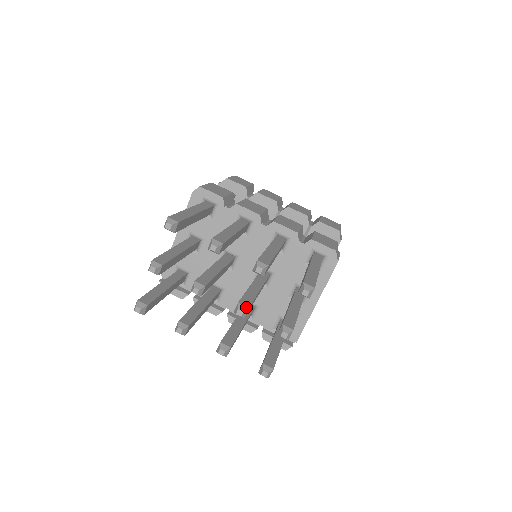
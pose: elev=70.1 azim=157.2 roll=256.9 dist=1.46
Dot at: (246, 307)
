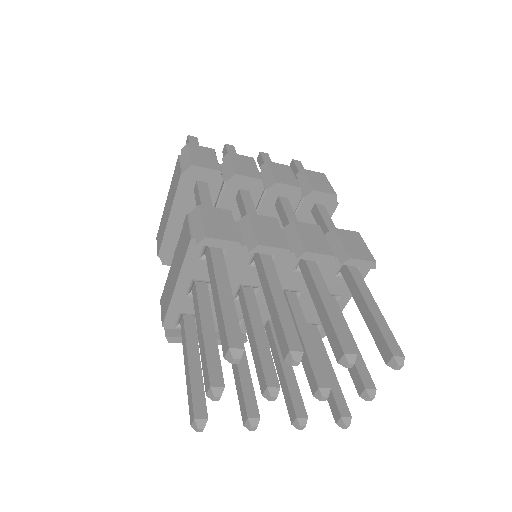
Dot at: (328, 389)
